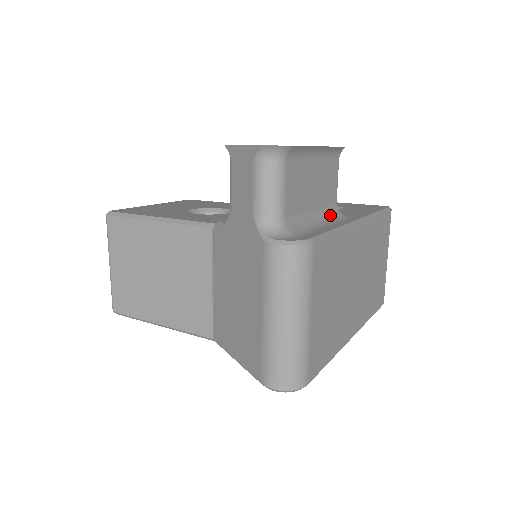
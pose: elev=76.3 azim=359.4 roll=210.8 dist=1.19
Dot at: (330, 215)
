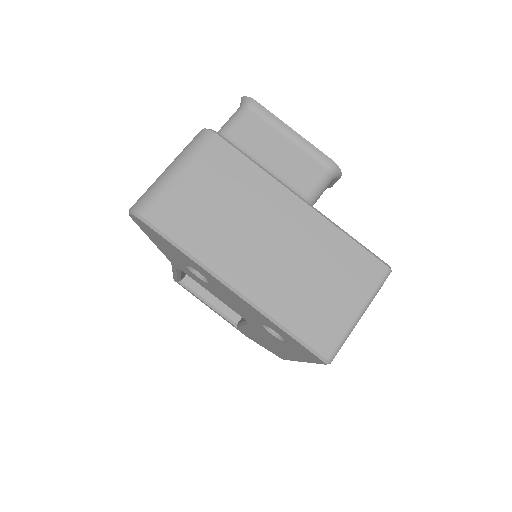
Dot at: occluded
